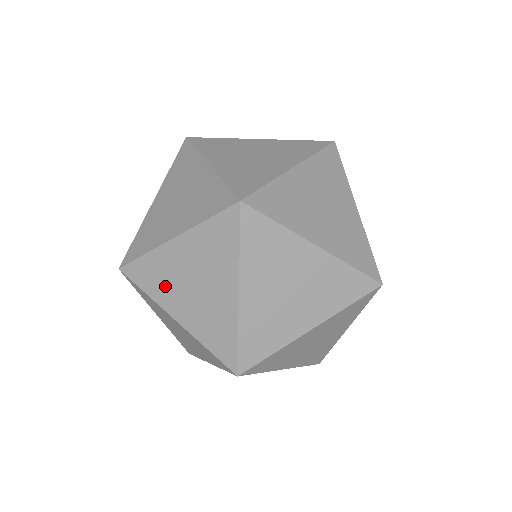
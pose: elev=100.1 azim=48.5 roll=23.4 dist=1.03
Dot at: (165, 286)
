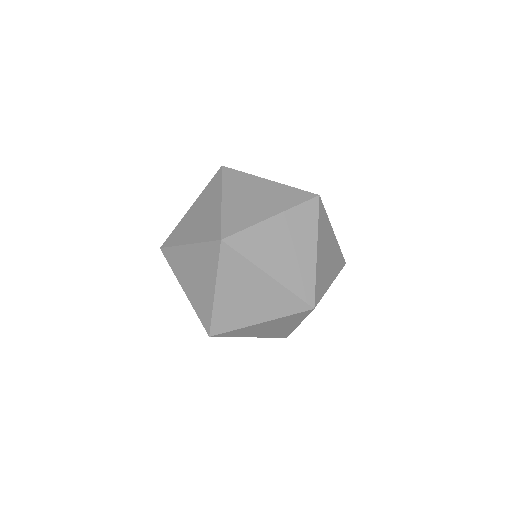
Dot at: (237, 187)
